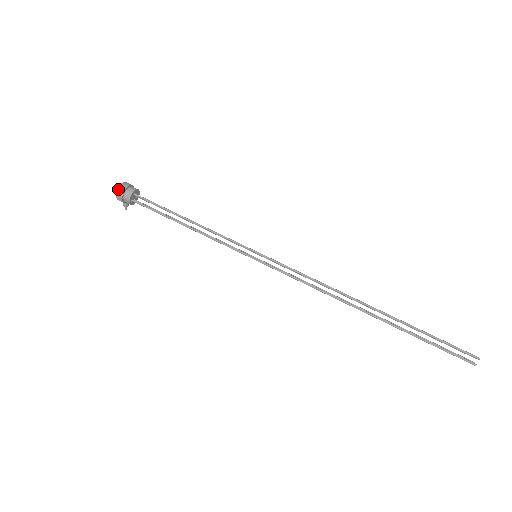
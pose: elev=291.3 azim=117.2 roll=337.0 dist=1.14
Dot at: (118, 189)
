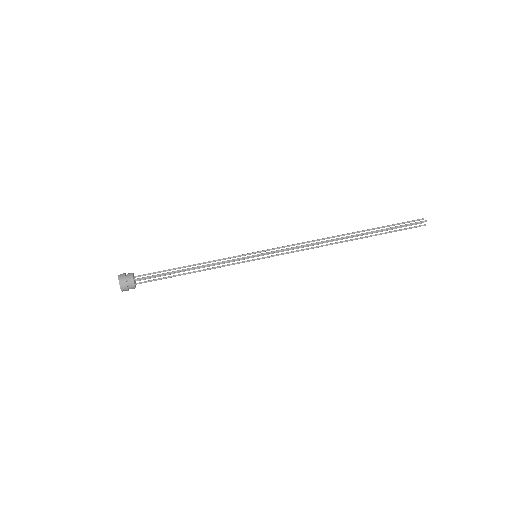
Dot at: (121, 288)
